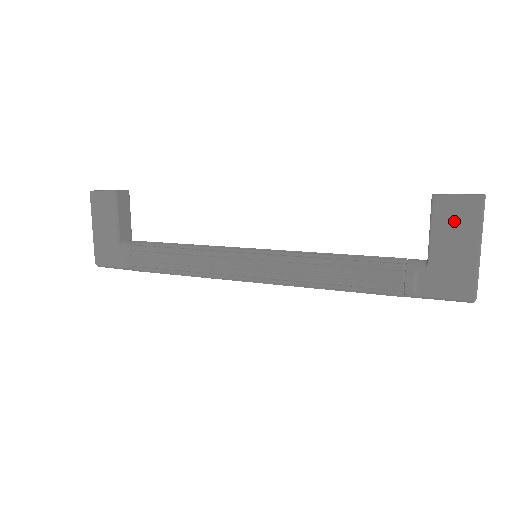
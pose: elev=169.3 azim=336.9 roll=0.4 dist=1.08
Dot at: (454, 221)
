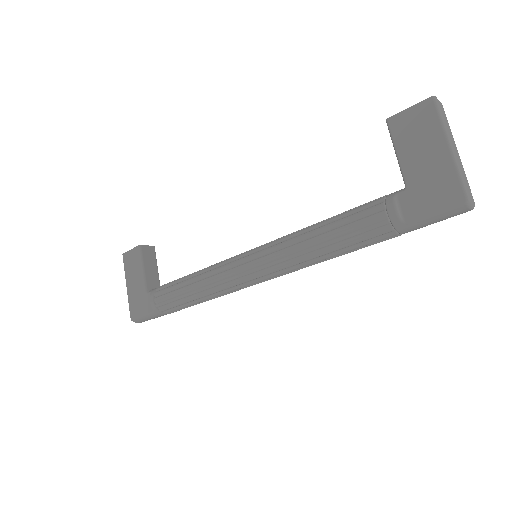
Dot at: (414, 132)
